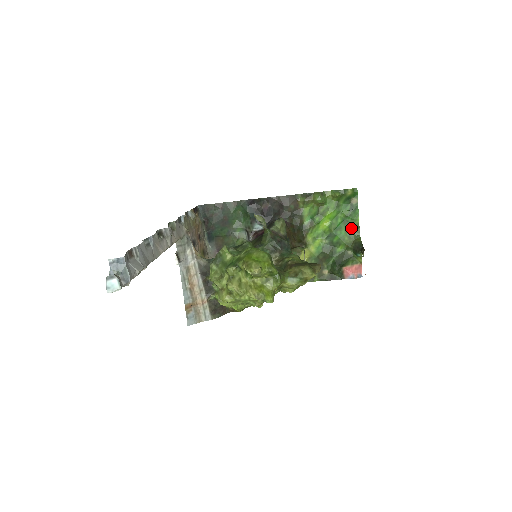
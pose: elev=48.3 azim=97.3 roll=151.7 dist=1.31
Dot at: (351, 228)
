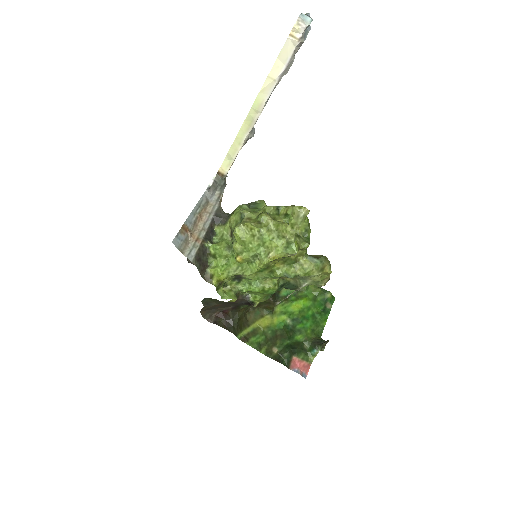
Dot at: (316, 326)
